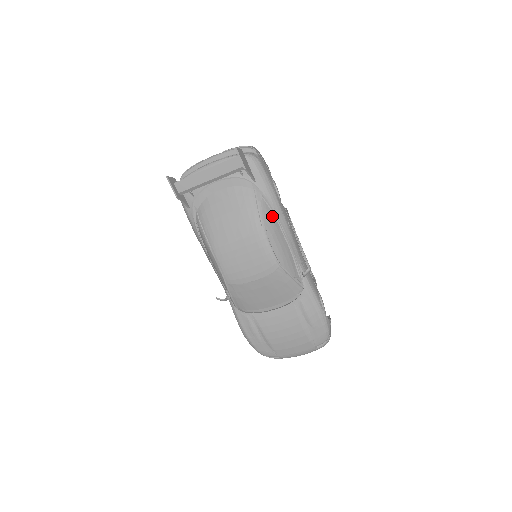
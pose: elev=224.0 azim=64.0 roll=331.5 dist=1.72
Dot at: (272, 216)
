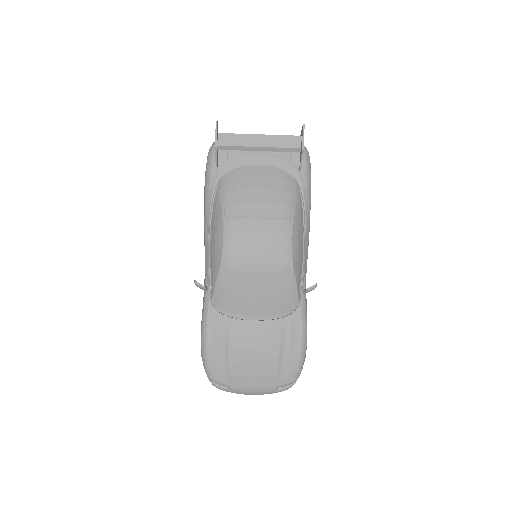
Dot at: (302, 213)
